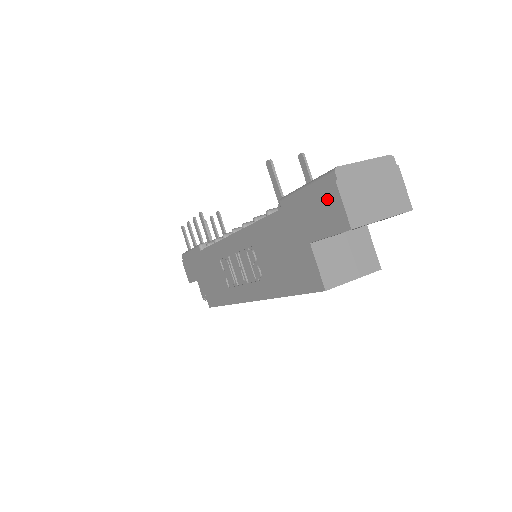
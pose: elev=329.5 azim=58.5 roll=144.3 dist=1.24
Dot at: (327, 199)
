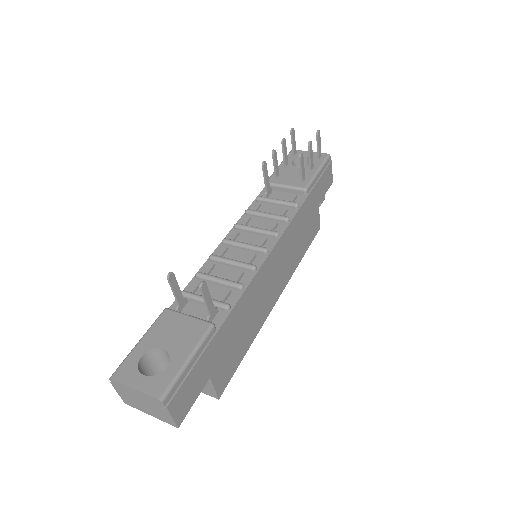
Dot at: occluded
